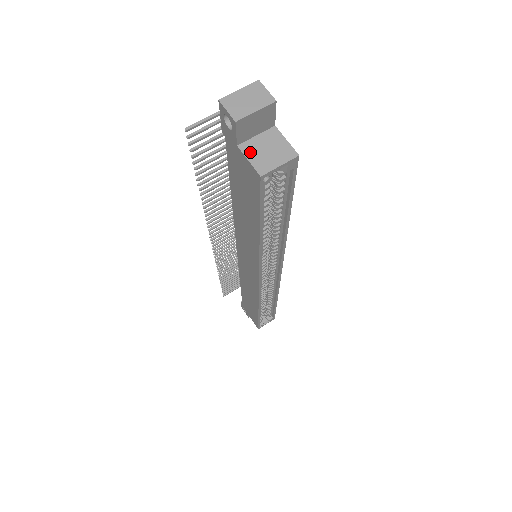
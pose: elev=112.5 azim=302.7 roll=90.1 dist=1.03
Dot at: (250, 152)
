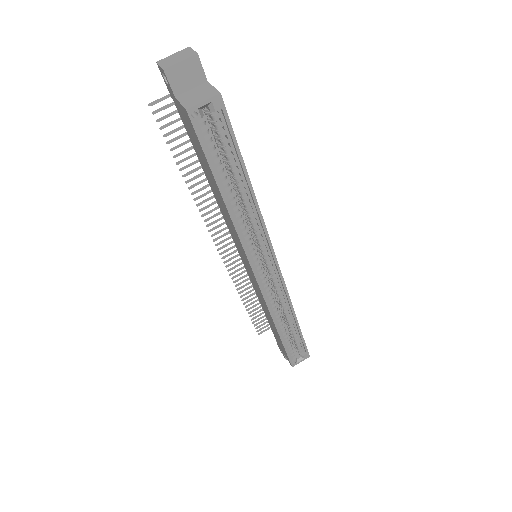
Dot at: (183, 98)
